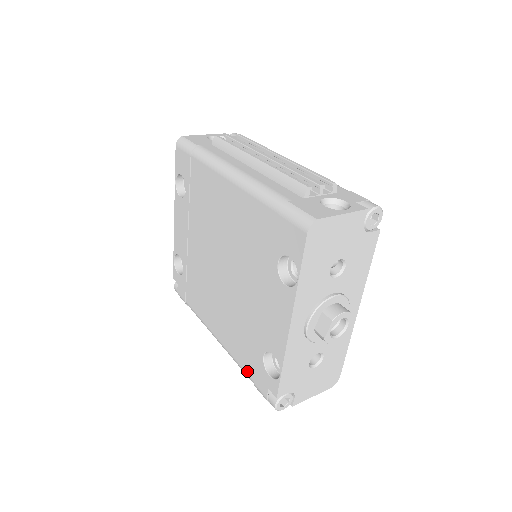
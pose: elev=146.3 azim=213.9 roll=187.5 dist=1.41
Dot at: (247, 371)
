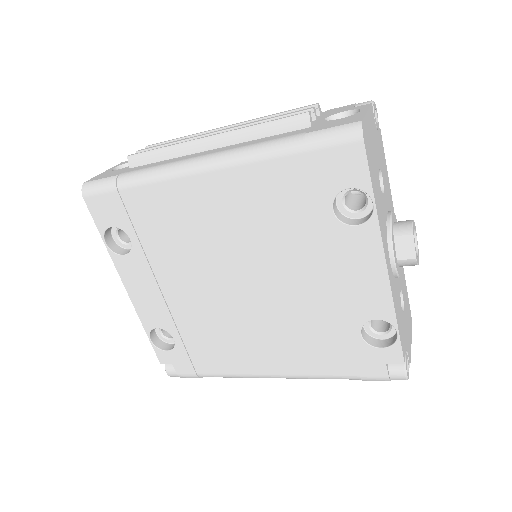
Dot at: (342, 372)
